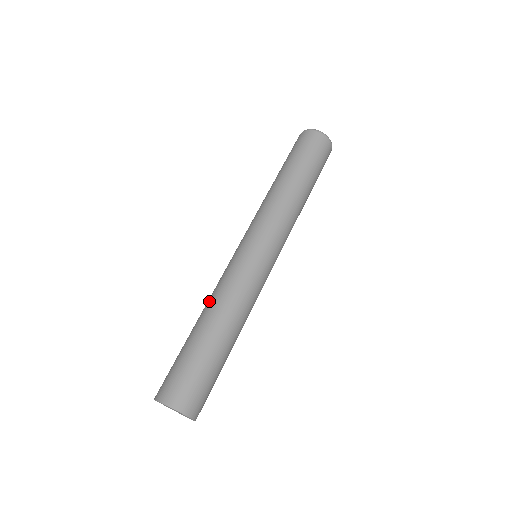
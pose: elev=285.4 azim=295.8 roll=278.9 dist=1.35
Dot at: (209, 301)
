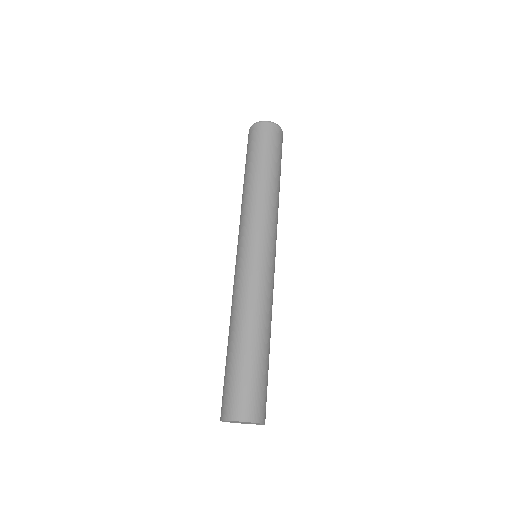
Dot at: (232, 313)
